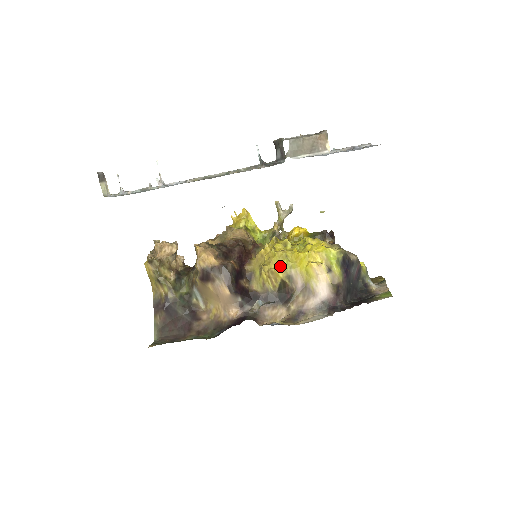
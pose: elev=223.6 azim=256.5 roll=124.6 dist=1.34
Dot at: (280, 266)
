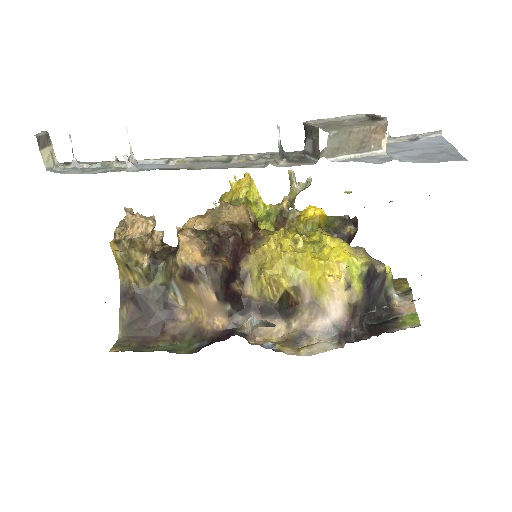
Dot at: (286, 273)
